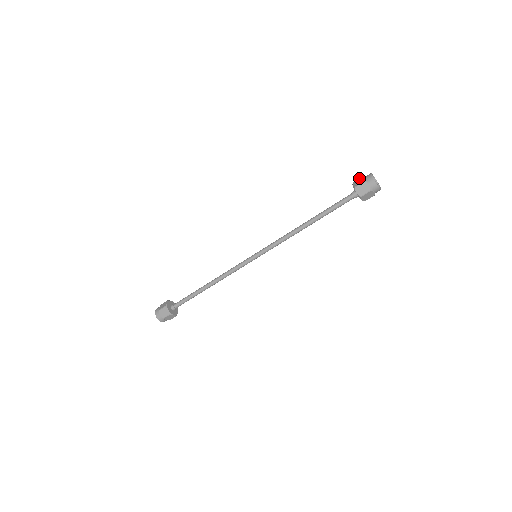
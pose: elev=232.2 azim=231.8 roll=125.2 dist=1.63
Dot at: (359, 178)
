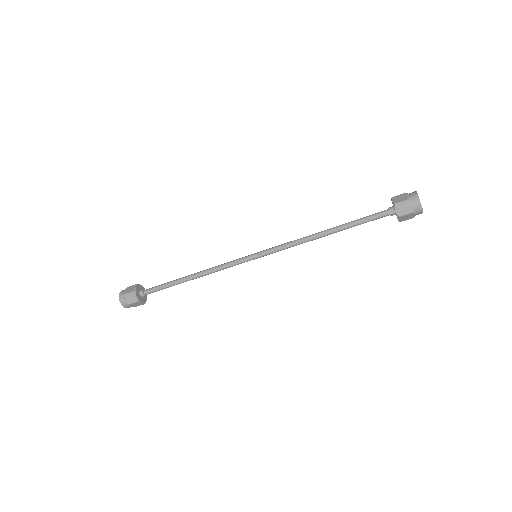
Dot at: (400, 194)
